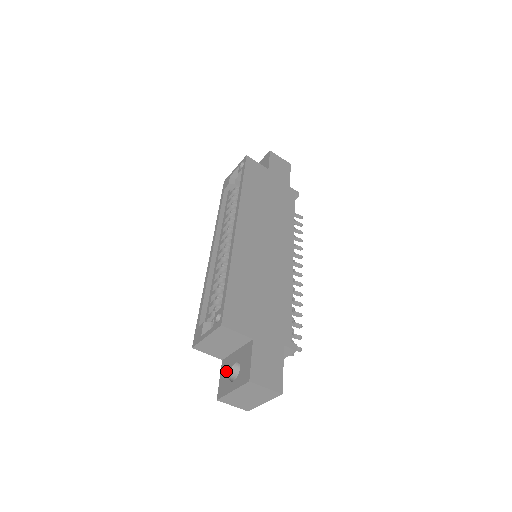
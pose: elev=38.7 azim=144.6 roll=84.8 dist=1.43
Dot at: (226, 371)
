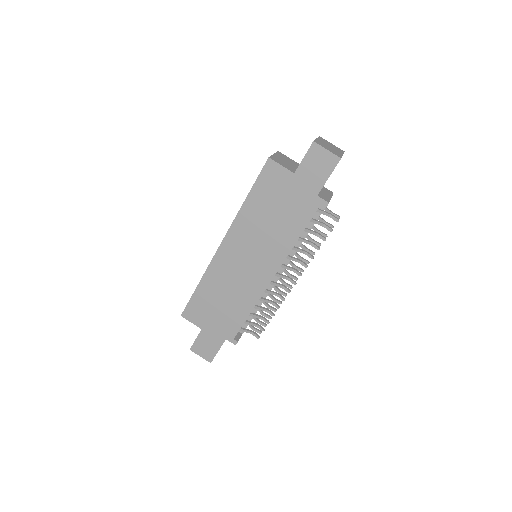
Dot at: occluded
